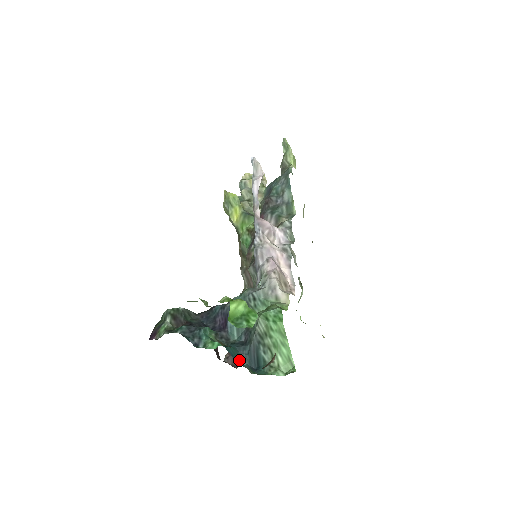
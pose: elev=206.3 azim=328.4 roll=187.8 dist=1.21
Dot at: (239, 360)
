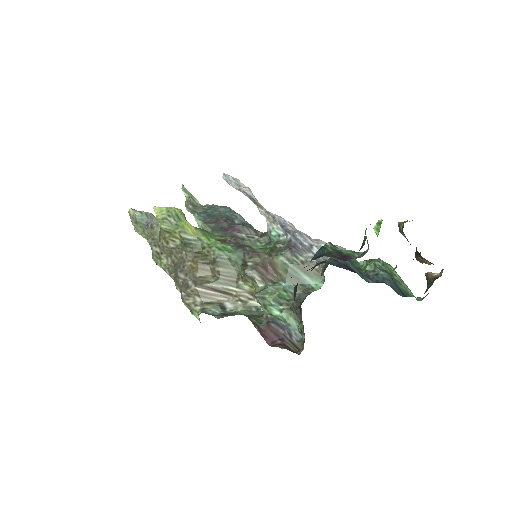
Dot at: occluded
